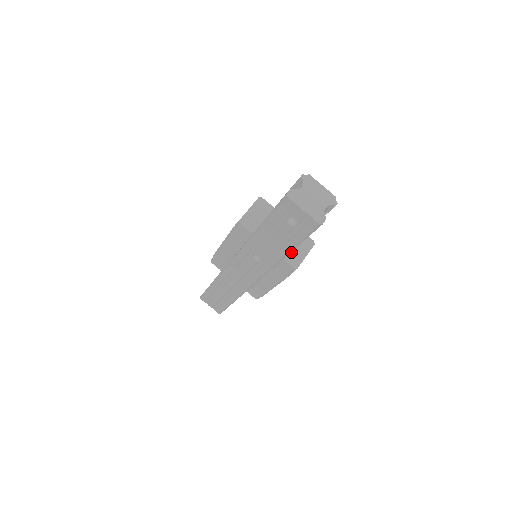
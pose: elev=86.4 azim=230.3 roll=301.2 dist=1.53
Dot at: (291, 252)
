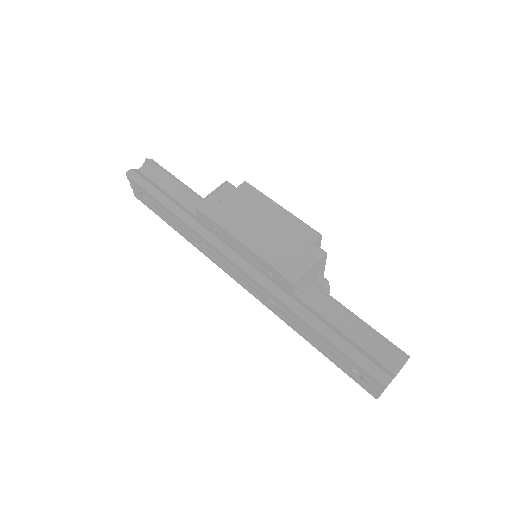
Dot at: occluded
